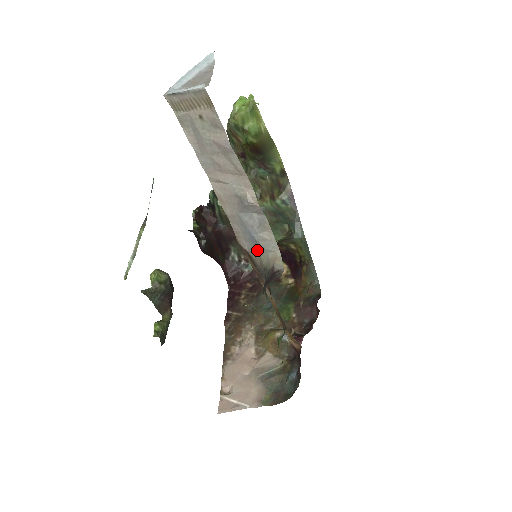
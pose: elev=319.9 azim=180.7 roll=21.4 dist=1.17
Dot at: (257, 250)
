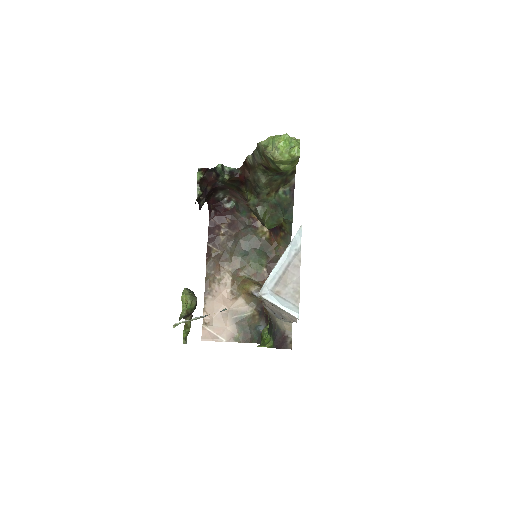
Dot at: (276, 317)
